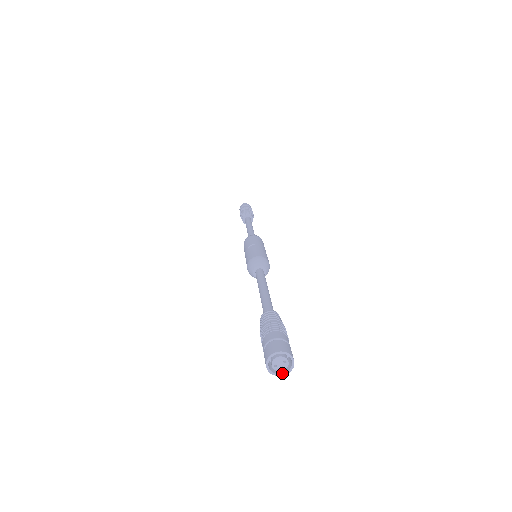
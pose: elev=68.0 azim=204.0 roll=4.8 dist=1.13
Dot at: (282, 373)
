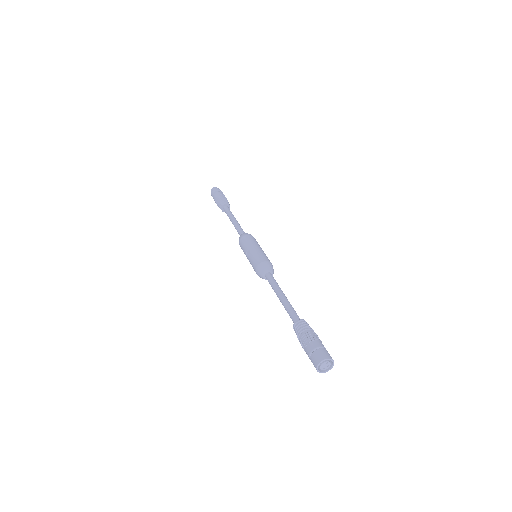
Dot at: (330, 367)
